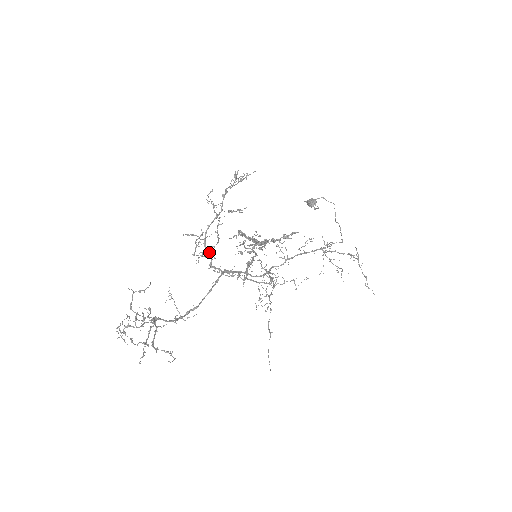
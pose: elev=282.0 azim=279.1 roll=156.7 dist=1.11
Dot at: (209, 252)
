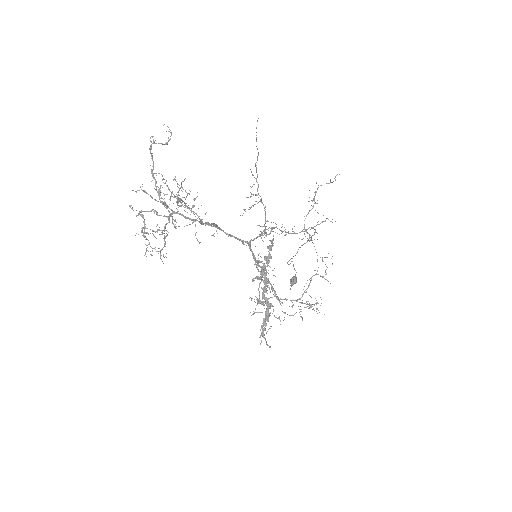
Dot at: (190, 210)
